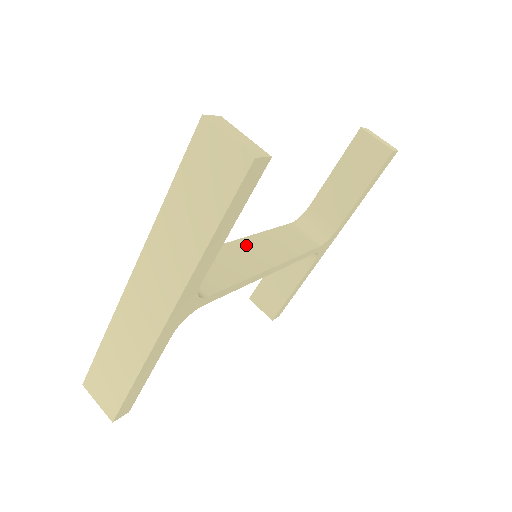
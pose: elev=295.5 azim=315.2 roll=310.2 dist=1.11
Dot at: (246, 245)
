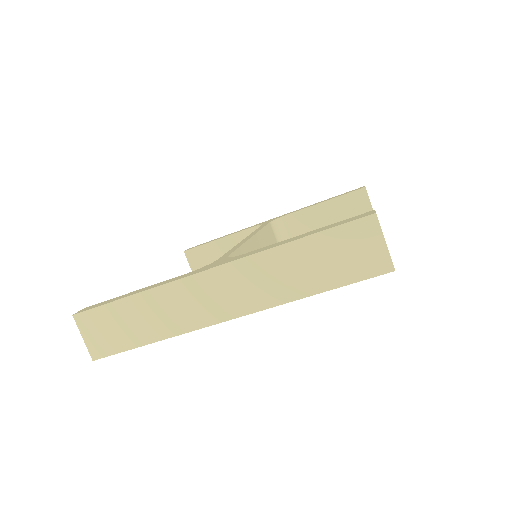
Dot at: (255, 245)
